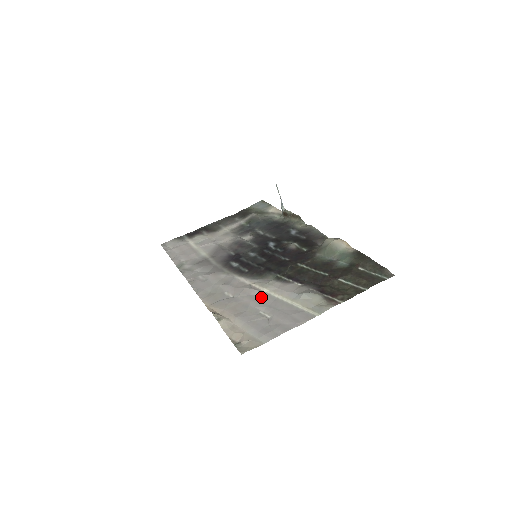
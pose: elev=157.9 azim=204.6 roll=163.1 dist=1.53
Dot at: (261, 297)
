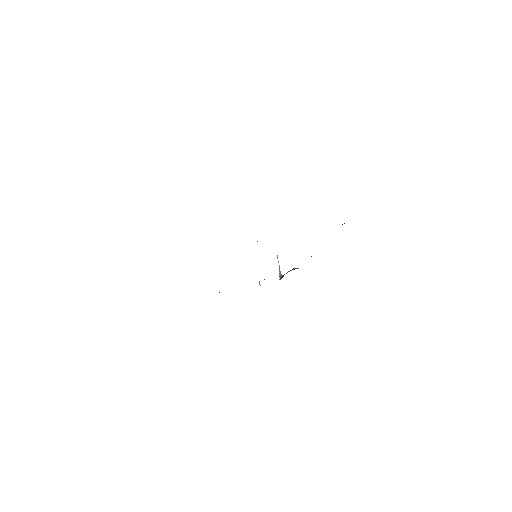
Dot at: occluded
